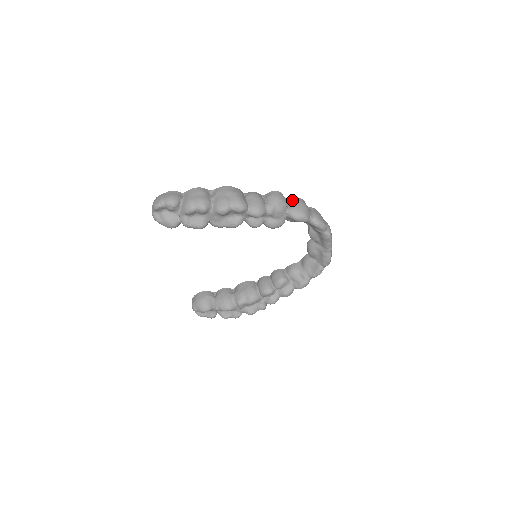
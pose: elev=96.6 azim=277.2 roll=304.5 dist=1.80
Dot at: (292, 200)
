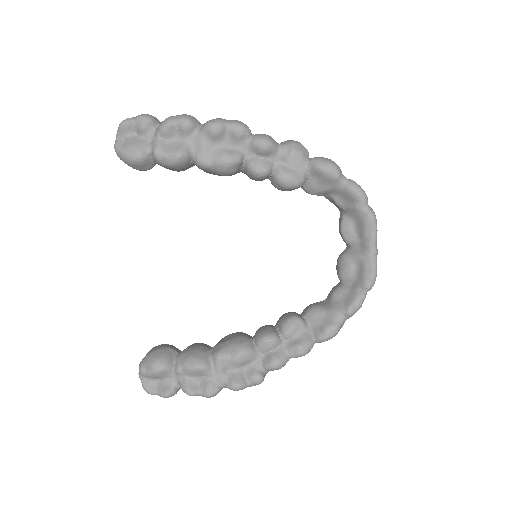
Dot at: occluded
